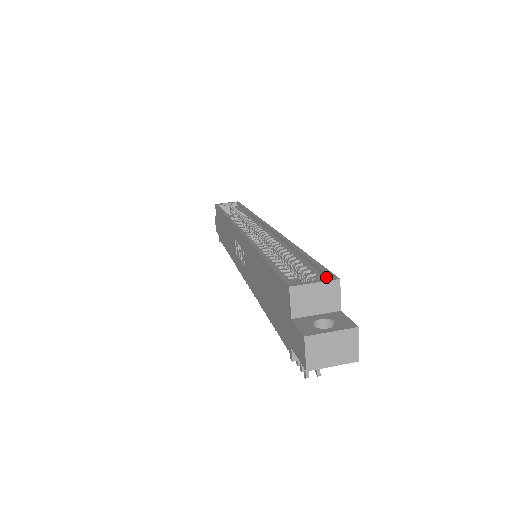
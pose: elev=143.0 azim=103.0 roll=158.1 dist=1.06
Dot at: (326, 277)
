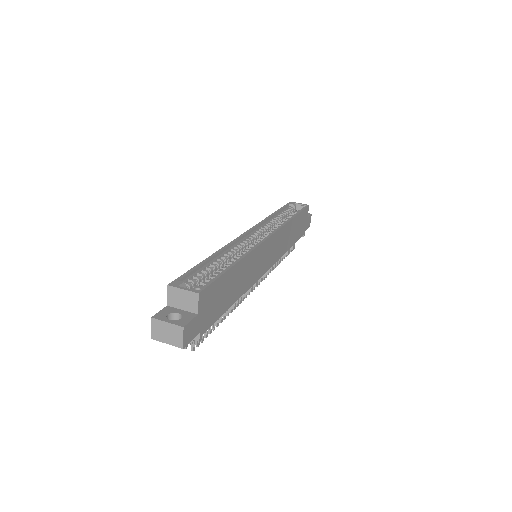
Dot at: (199, 289)
